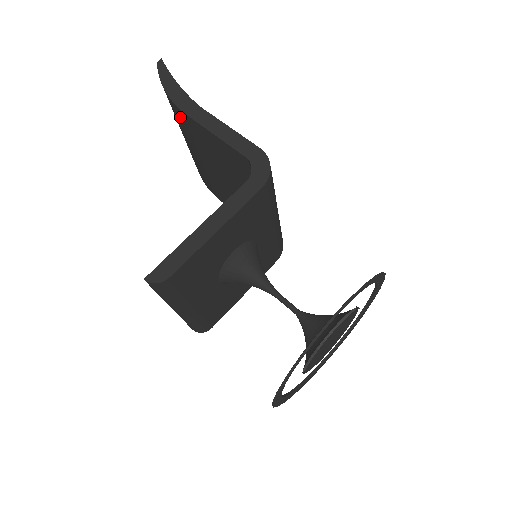
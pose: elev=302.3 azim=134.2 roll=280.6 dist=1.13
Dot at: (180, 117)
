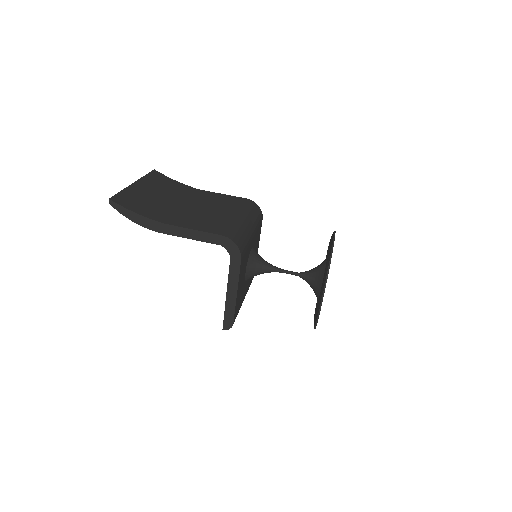
Dot at: occluded
